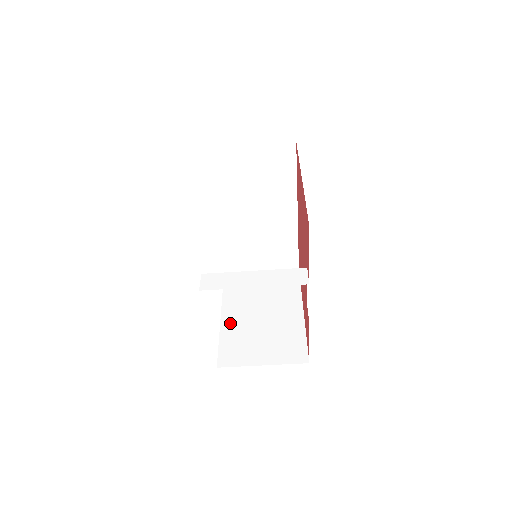
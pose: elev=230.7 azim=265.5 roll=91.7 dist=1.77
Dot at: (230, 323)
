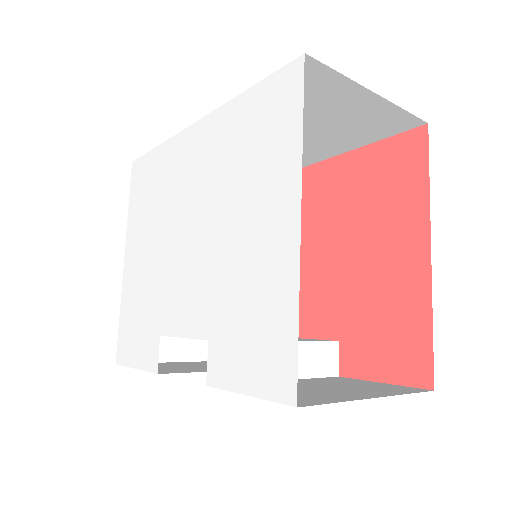
Dot at: occluded
